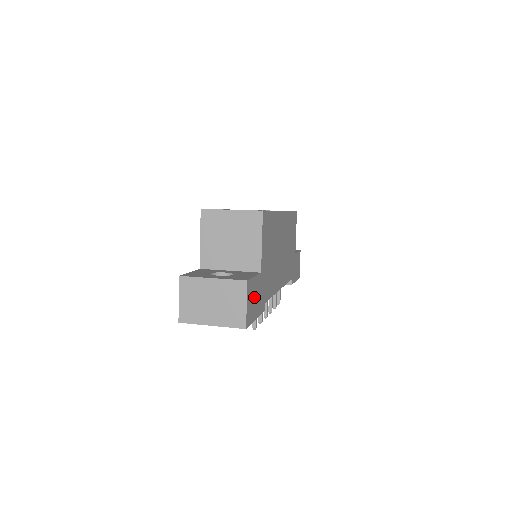
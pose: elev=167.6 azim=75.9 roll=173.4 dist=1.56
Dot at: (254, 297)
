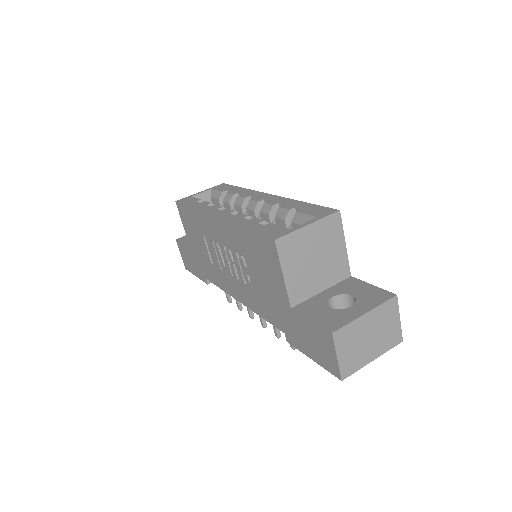
Dot at: occluded
